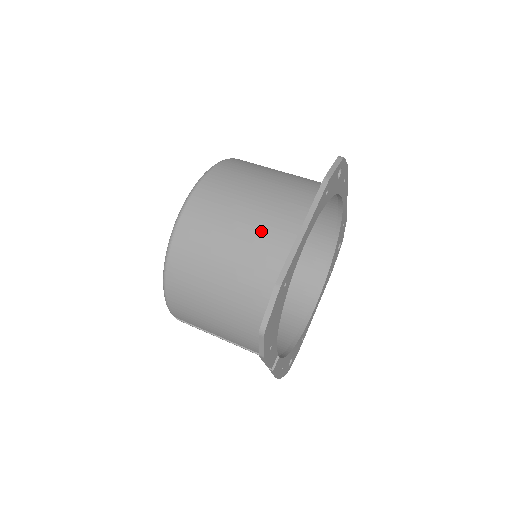
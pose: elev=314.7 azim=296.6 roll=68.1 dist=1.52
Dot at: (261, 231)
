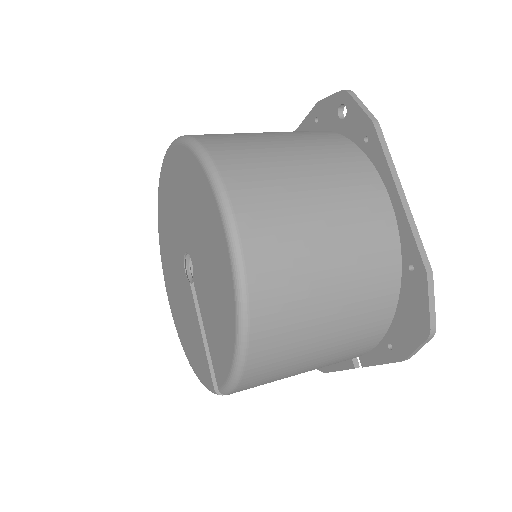
Dot at: (353, 219)
